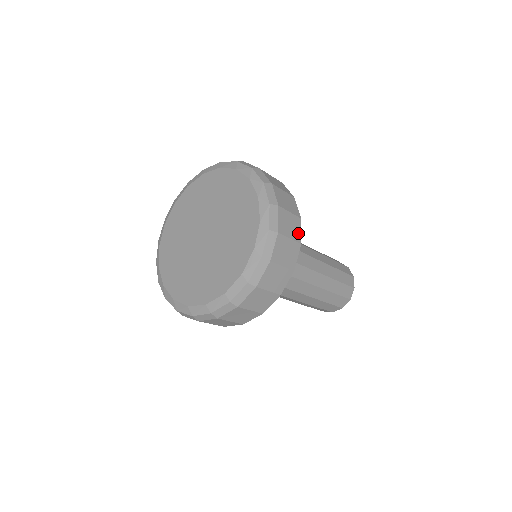
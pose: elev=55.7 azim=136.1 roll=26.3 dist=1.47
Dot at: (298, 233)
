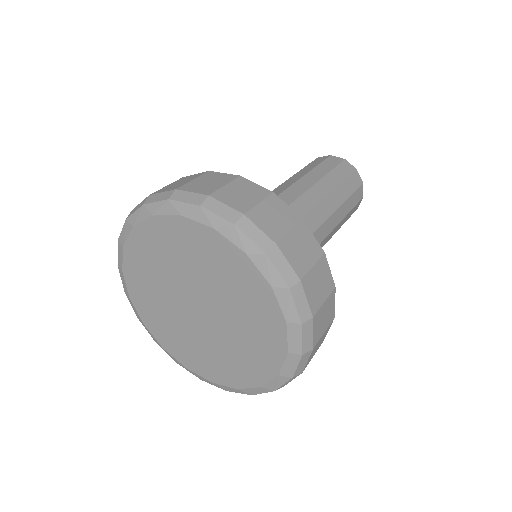
Dot at: (288, 213)
